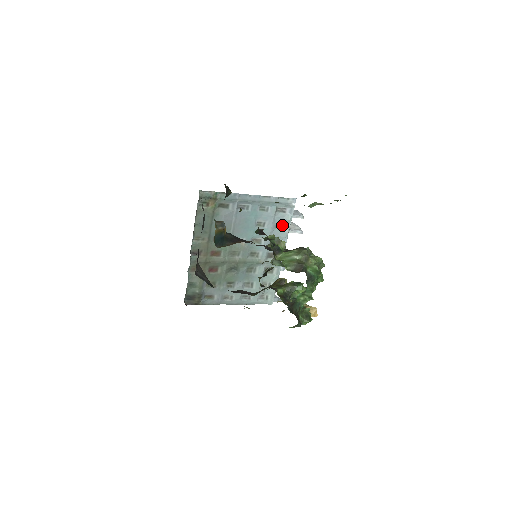
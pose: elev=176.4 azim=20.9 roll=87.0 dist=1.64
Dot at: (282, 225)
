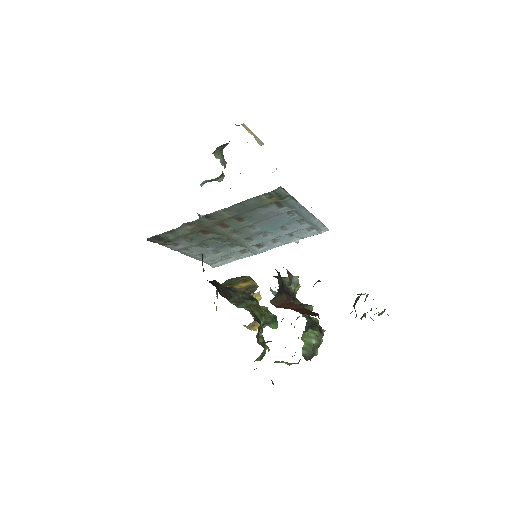
Dot at: (295, 236)
